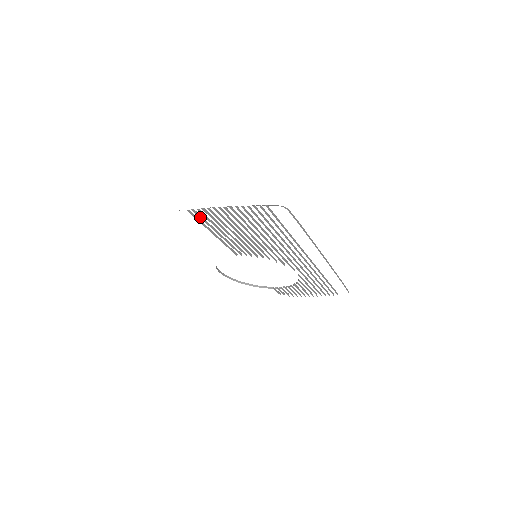
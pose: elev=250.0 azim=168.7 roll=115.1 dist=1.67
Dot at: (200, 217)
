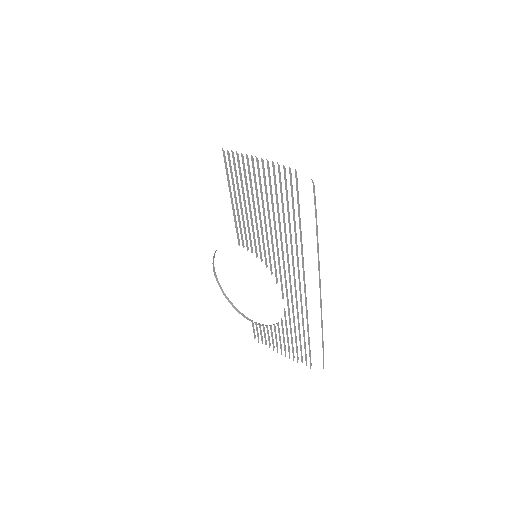
Dot at: (230, 166)
